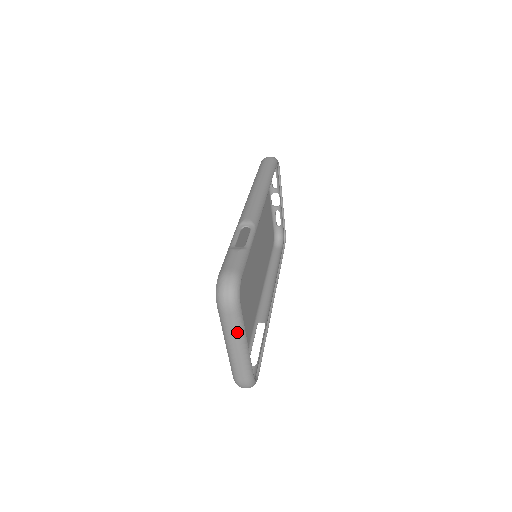
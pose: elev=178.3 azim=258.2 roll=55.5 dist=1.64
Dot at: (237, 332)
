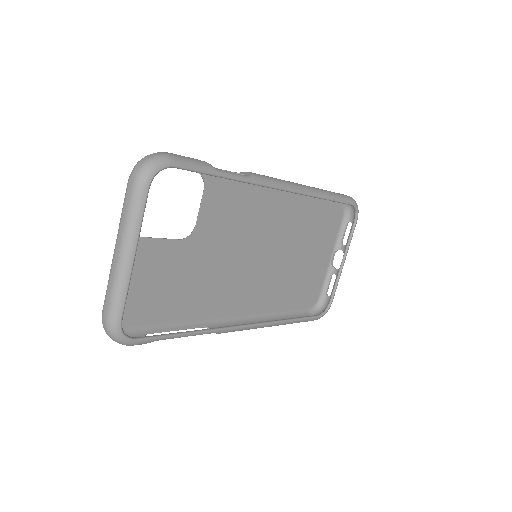
Dot at: (128, 222)
